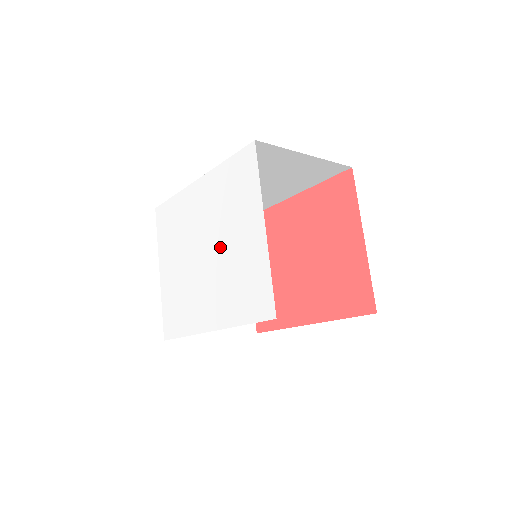
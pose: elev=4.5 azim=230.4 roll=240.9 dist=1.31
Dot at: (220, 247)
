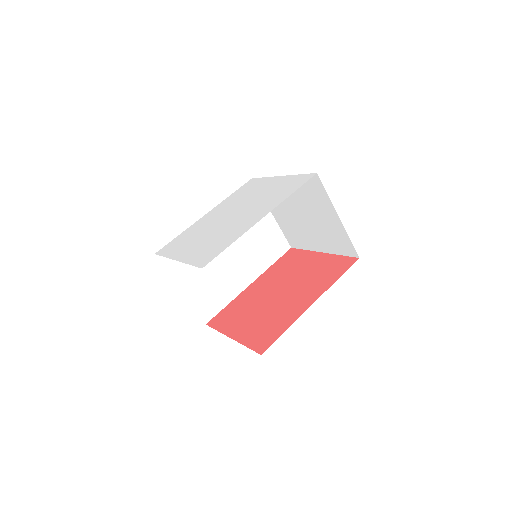
Dot at: (247, 203)
